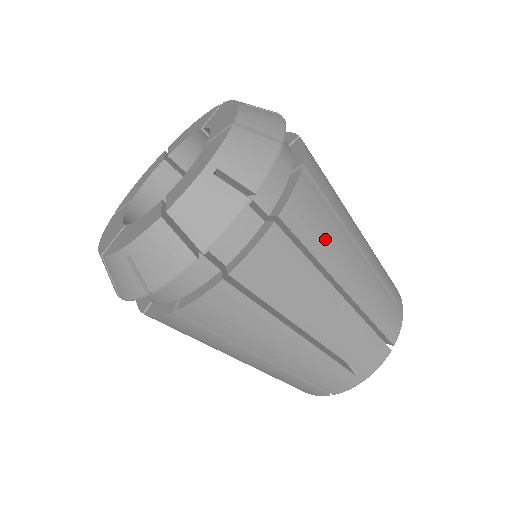
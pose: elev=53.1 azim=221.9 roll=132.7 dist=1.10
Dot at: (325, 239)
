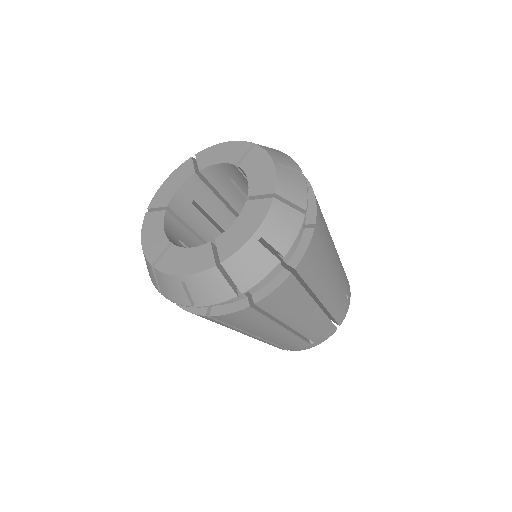
Dot at: (318, 274)
